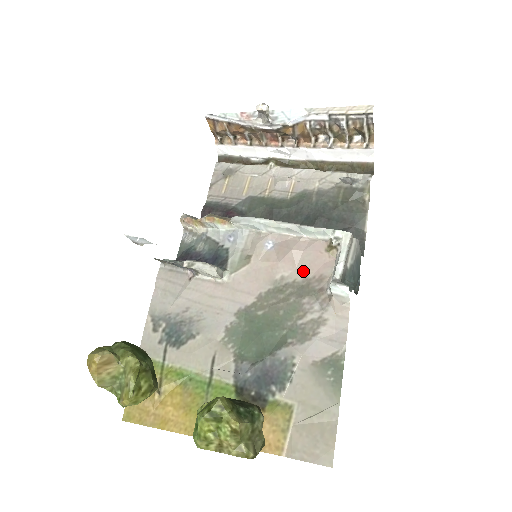
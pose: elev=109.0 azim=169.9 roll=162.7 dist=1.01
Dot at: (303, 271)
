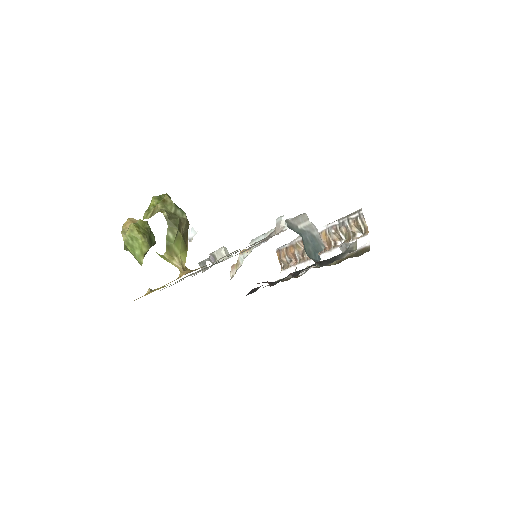
Dot at: occluded
